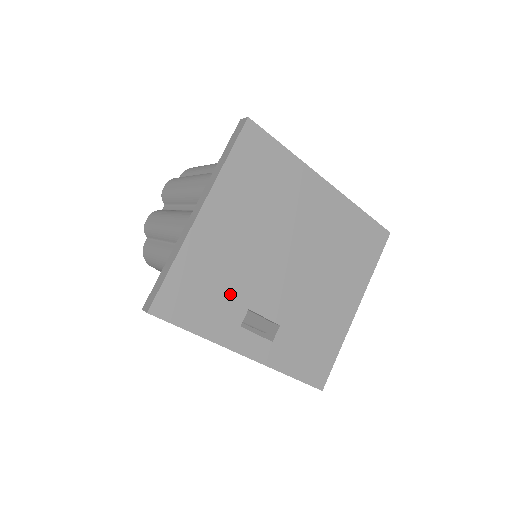
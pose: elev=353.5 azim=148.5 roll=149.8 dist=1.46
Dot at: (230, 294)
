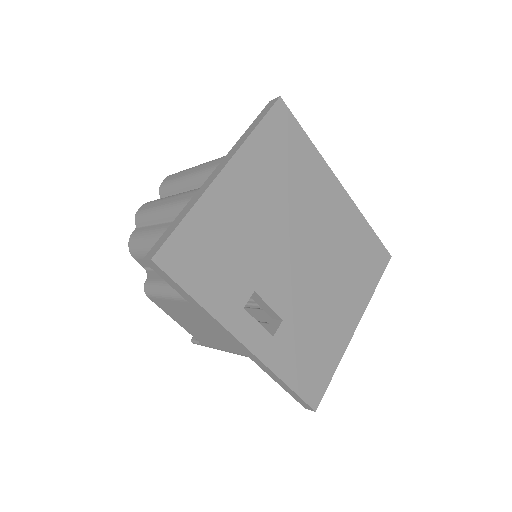
Dot at: (239, 268)
